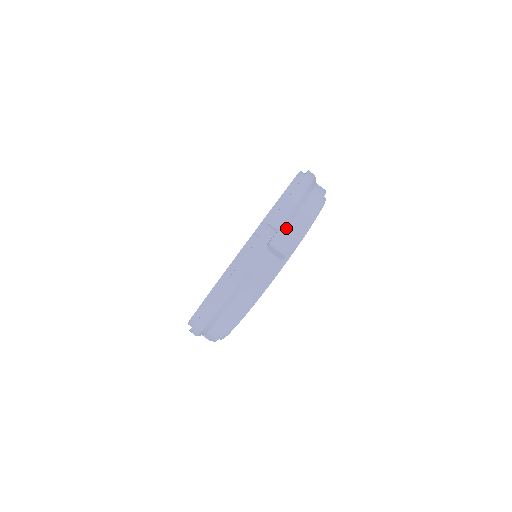
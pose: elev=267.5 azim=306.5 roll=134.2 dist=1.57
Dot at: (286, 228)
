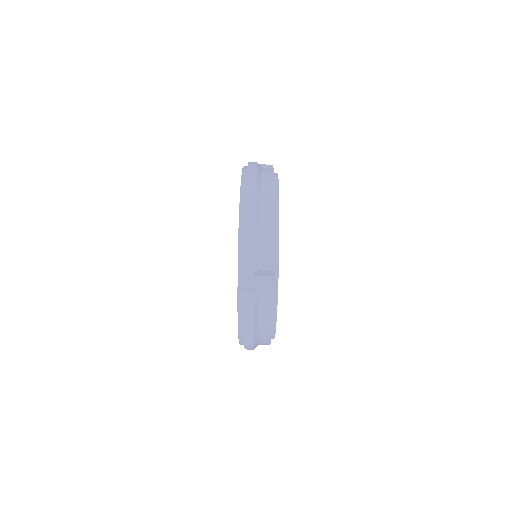
Dot at: (259, 267)
